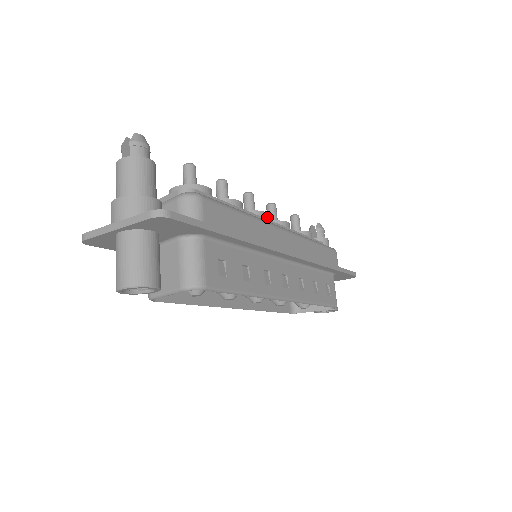
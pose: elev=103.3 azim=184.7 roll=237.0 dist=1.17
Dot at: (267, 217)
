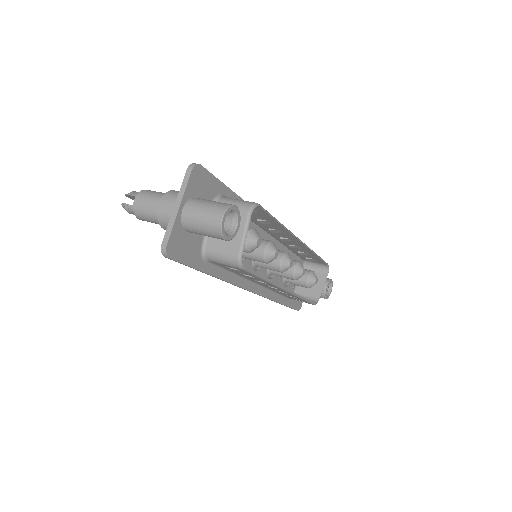
Dot at: occluded
